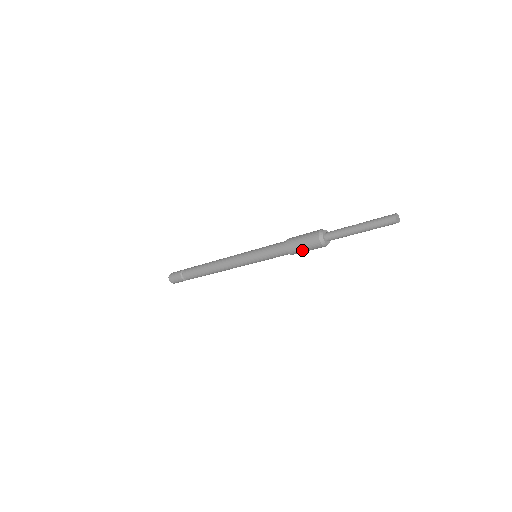
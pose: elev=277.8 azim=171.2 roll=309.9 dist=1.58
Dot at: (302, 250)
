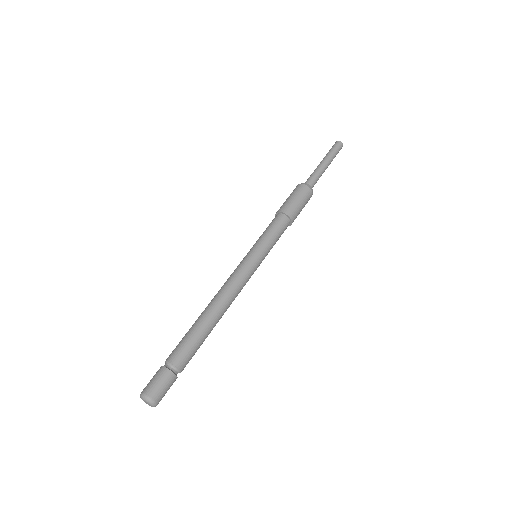
Dot at: (299, 207)
